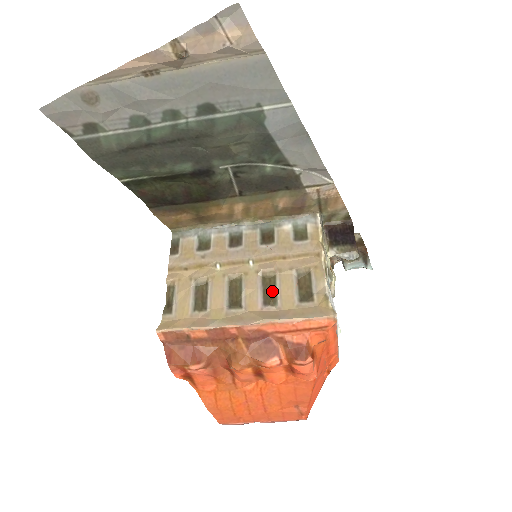
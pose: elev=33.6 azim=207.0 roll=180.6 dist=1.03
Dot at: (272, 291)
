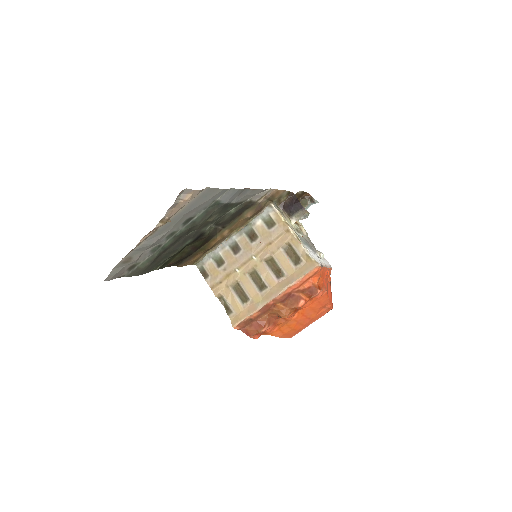
Dot at: (277, 268)
